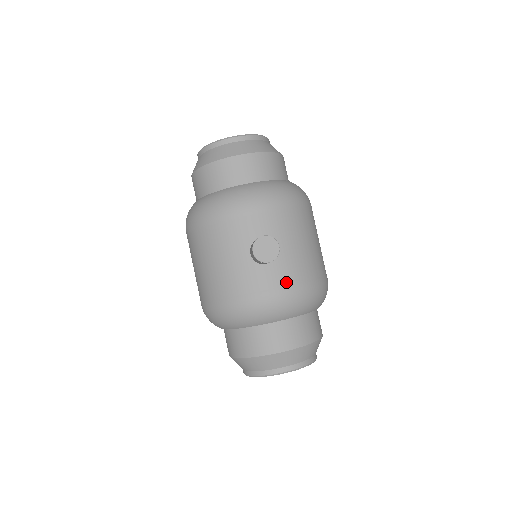
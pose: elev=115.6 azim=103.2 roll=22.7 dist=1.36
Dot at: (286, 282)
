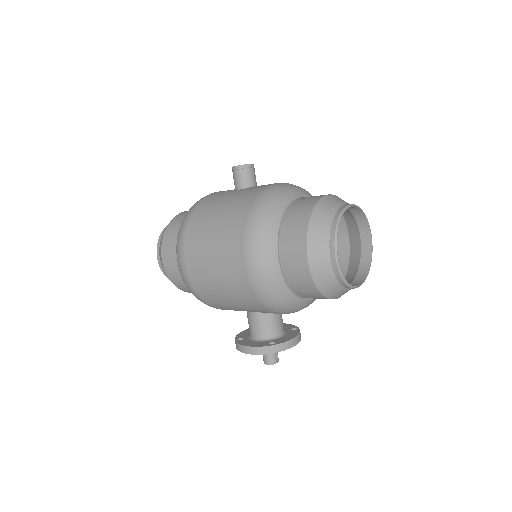
Dot at: occluded
